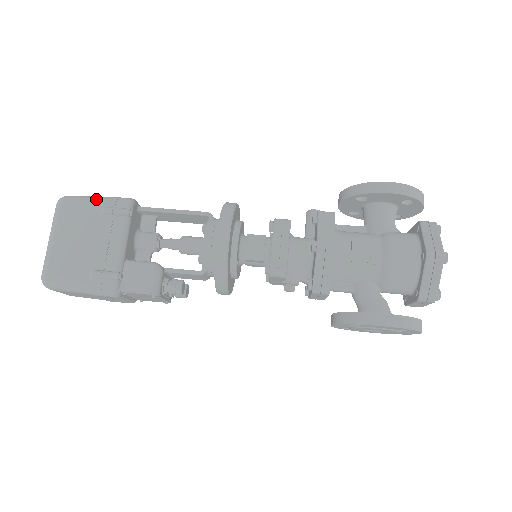
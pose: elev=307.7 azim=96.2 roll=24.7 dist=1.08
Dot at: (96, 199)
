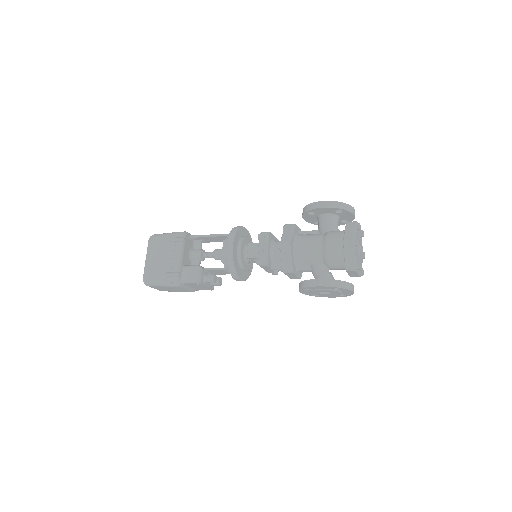
Dot at: (167, 234)
